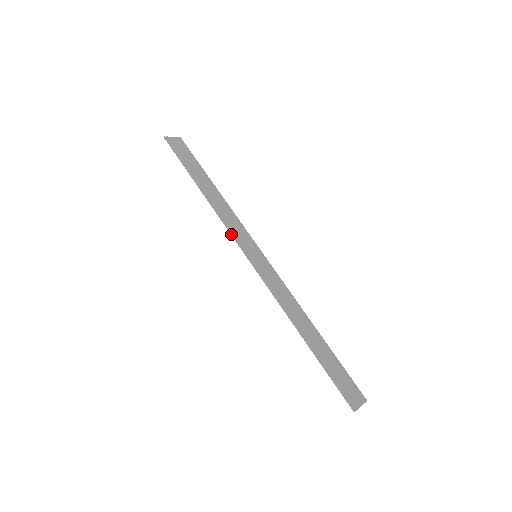
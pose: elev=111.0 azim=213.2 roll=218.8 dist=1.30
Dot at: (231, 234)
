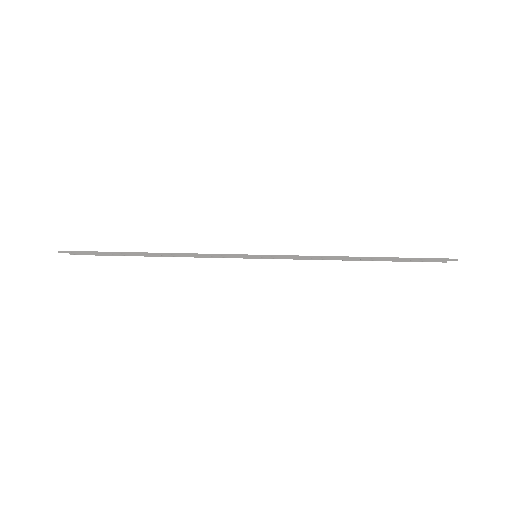
Dot at: (219, 255)
